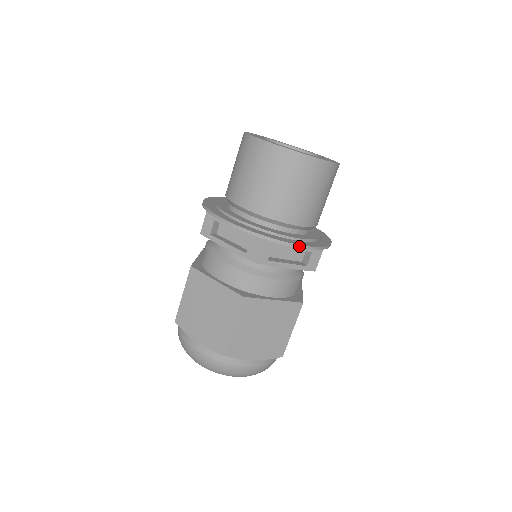
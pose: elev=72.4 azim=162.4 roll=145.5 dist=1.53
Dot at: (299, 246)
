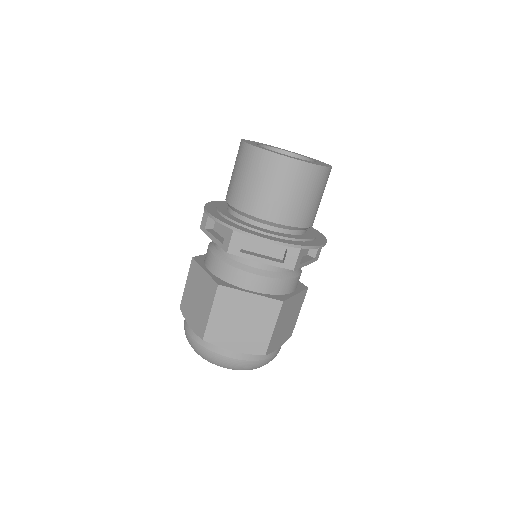
Dot at: (267, 240)
